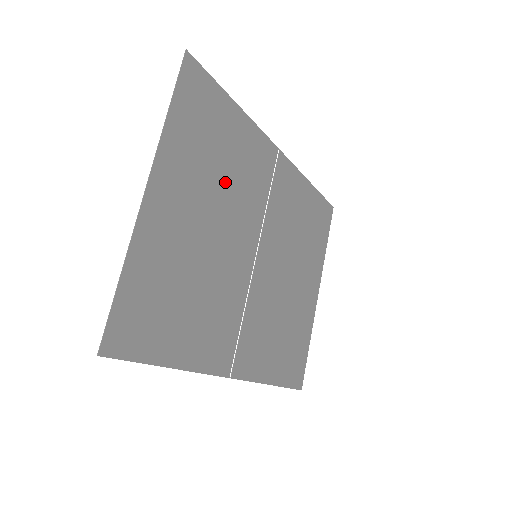
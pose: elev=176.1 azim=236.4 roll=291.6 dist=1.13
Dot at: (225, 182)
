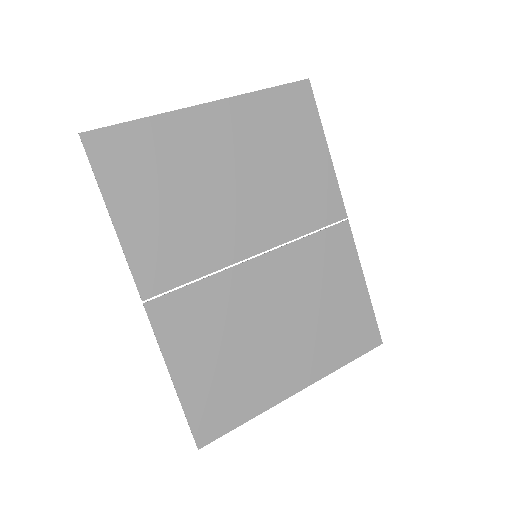
Dot at: (273, 174)
